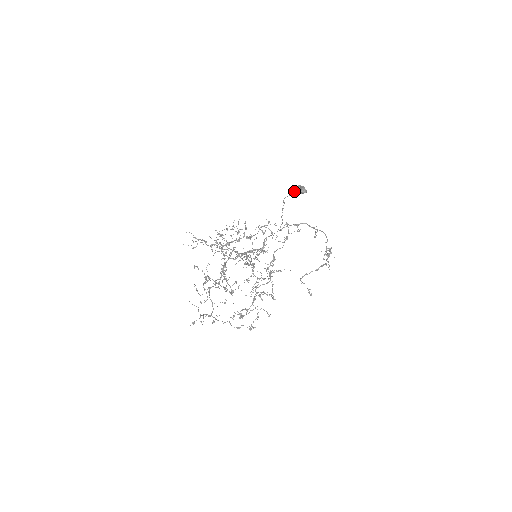
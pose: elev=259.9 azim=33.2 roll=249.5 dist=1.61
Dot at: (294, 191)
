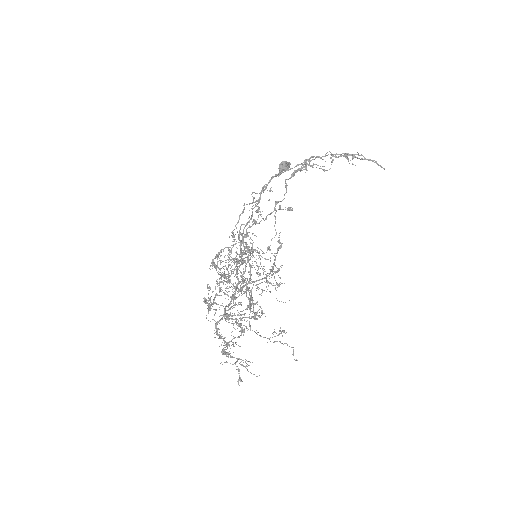
Dot at: occluded
